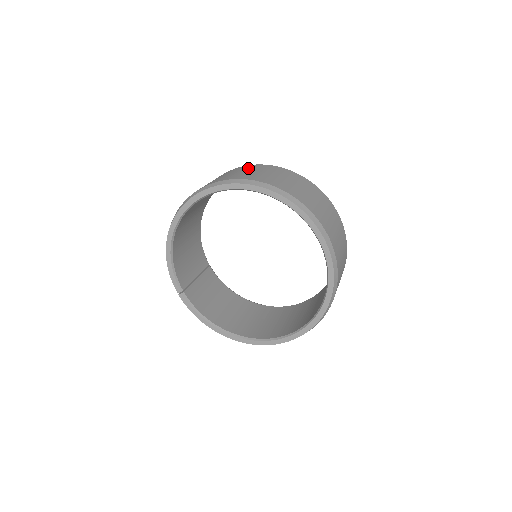
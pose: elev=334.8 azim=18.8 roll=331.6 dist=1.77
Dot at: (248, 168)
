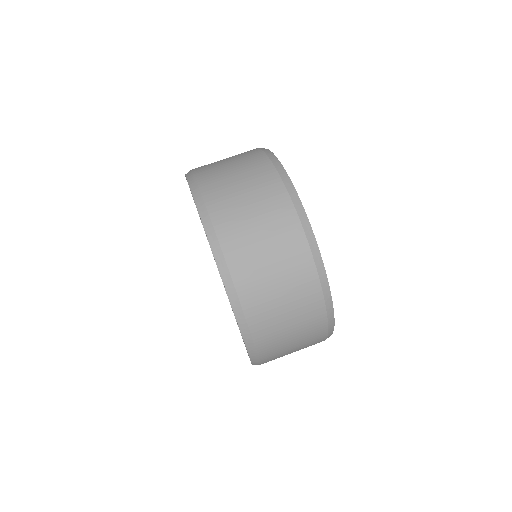
Dot at: (257, 181)
